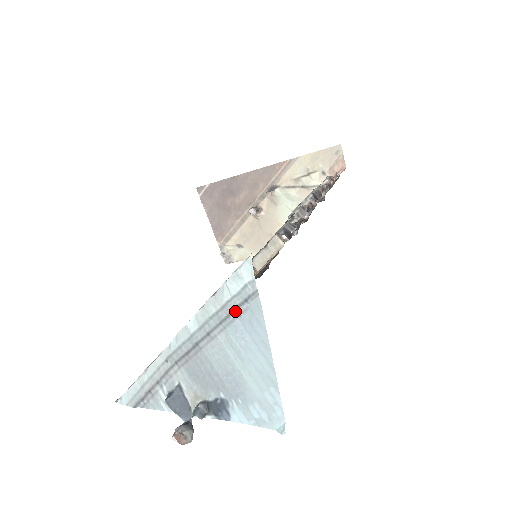
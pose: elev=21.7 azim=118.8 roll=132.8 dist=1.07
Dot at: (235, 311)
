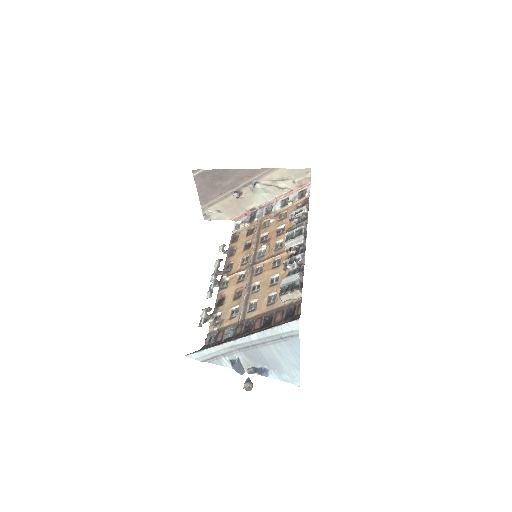
Dot at: (283, 339)
